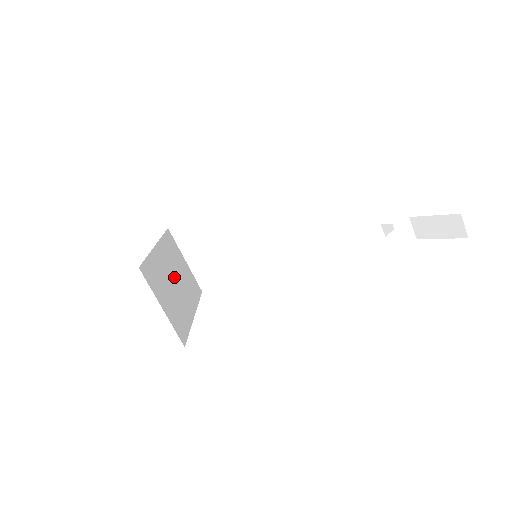
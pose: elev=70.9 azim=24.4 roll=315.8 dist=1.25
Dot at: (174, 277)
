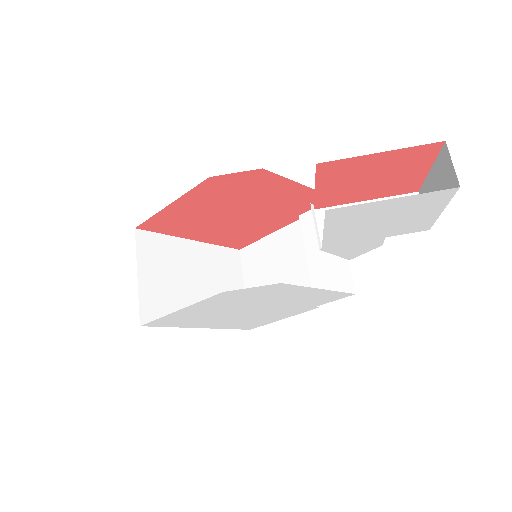
Dot at: (199, 279)
